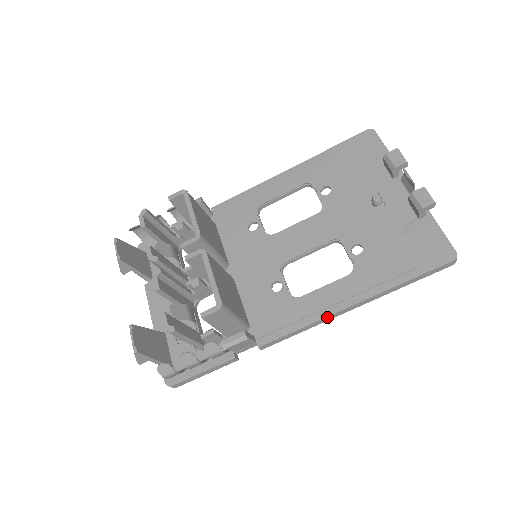
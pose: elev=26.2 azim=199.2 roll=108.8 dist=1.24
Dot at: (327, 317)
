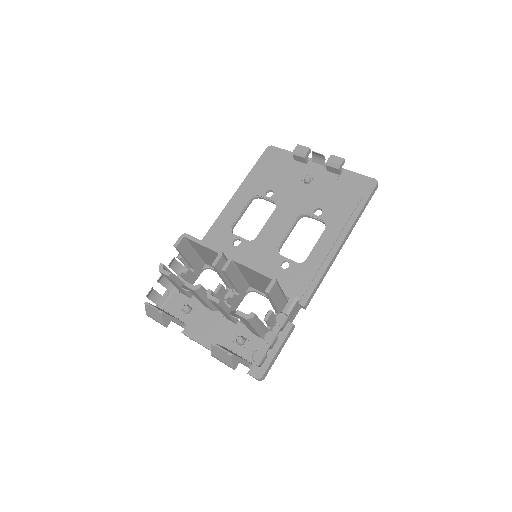
Dot at: (332, 259)
